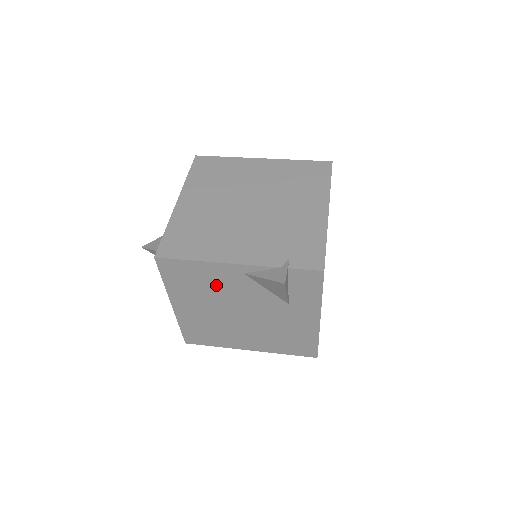
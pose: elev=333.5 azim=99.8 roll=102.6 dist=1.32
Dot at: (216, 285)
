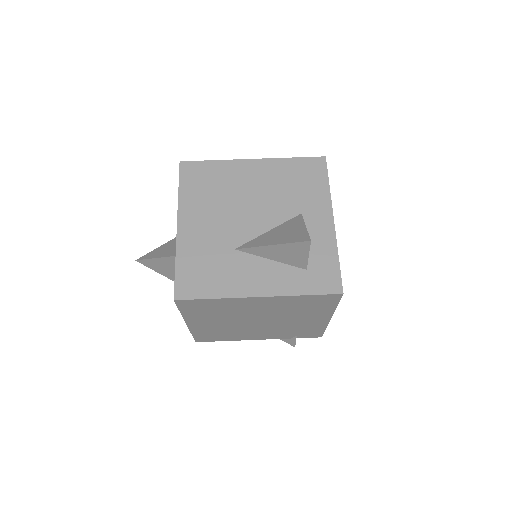
Dot at: occluded
